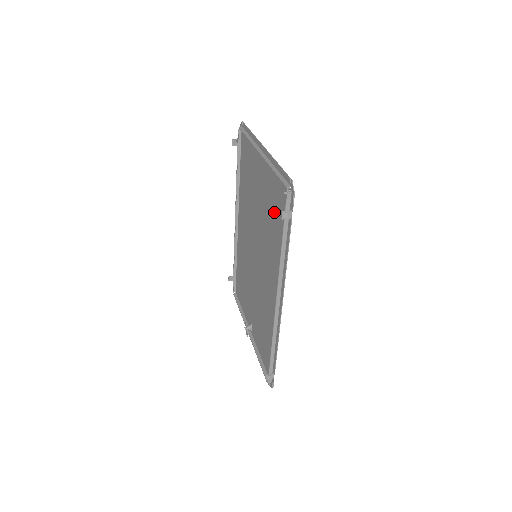
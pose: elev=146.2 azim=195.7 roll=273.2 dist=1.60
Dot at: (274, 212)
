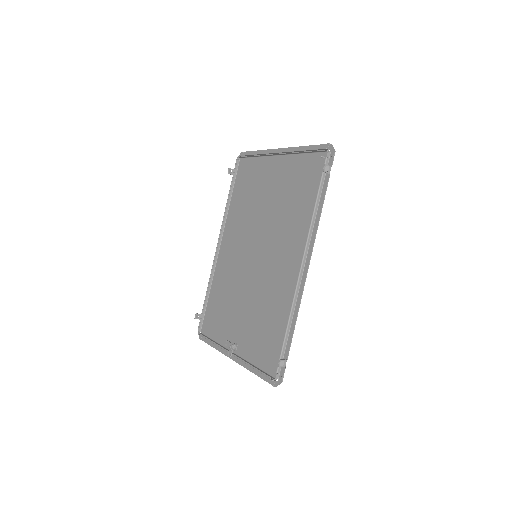
Dot at: (298, 189)
